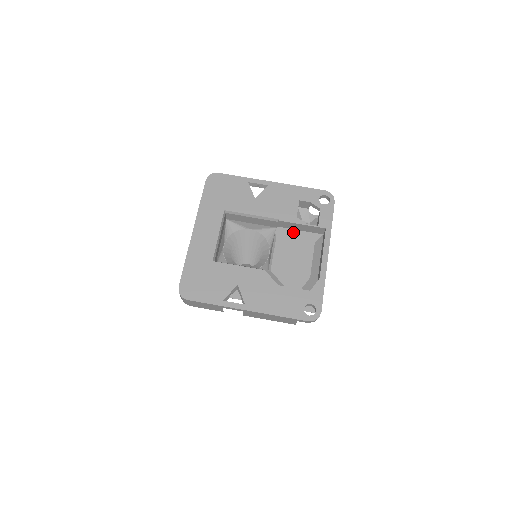
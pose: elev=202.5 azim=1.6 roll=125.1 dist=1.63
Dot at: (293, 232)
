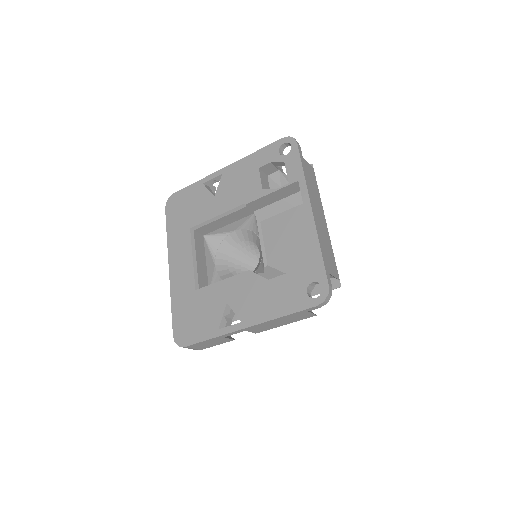
Dot at: (273, 207)
